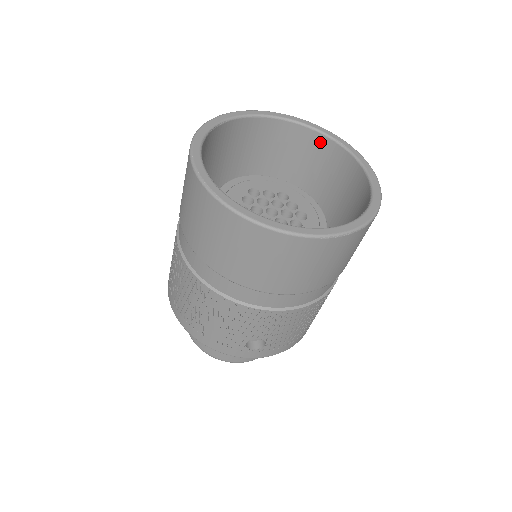
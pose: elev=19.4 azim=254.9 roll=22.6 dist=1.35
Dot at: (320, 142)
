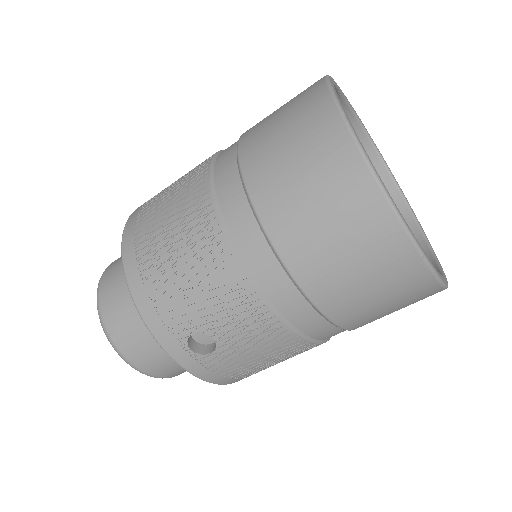
Dot at: (393, 200)
